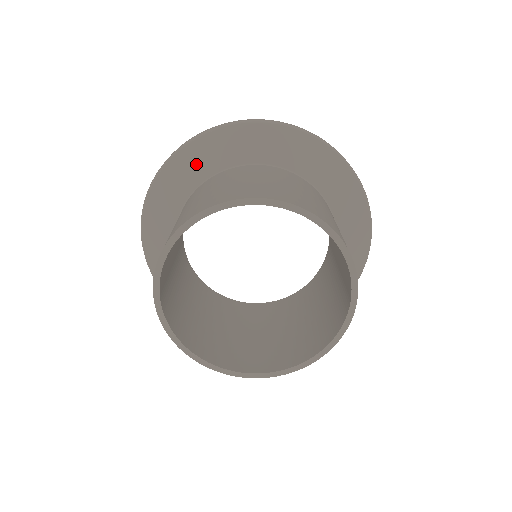
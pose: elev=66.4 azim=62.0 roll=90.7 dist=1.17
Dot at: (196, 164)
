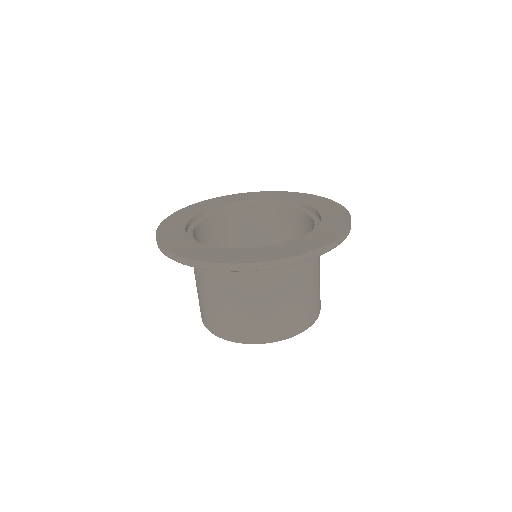
Dot at: occluded
